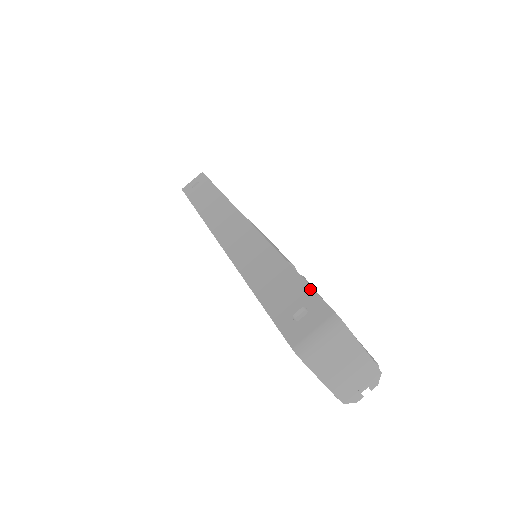
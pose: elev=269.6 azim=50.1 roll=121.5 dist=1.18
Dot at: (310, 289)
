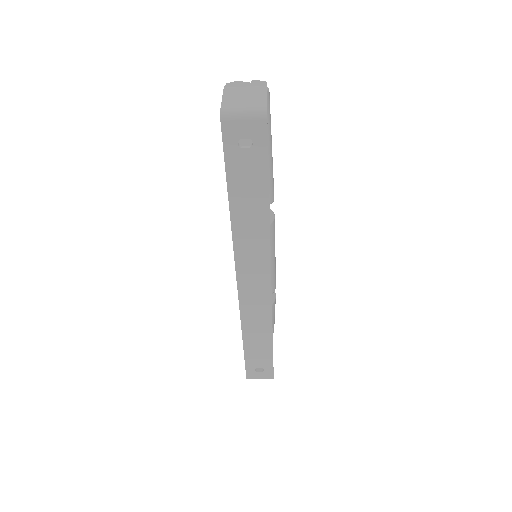
Dot at: (272, 364)
